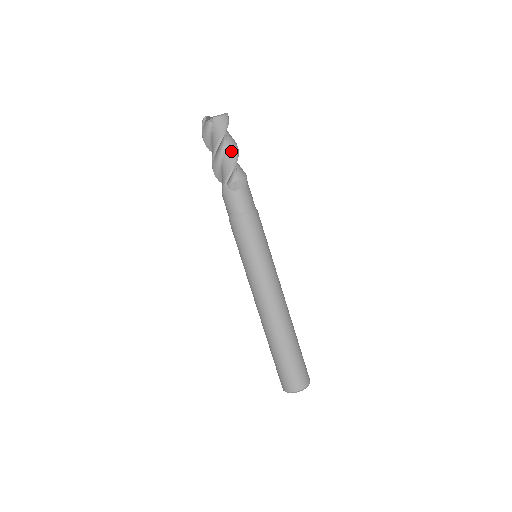
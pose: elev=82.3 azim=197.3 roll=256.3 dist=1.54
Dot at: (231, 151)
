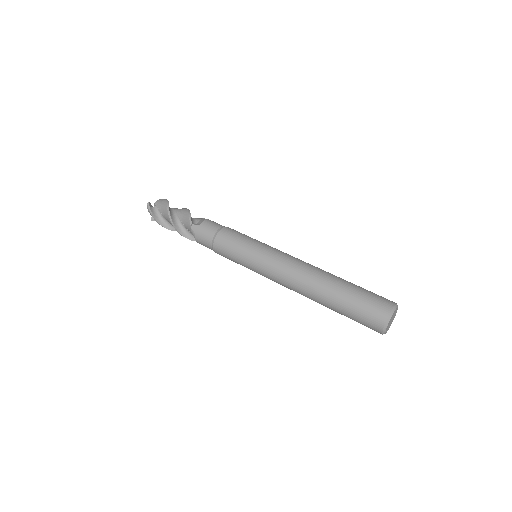
Dot at: (181, 210)
